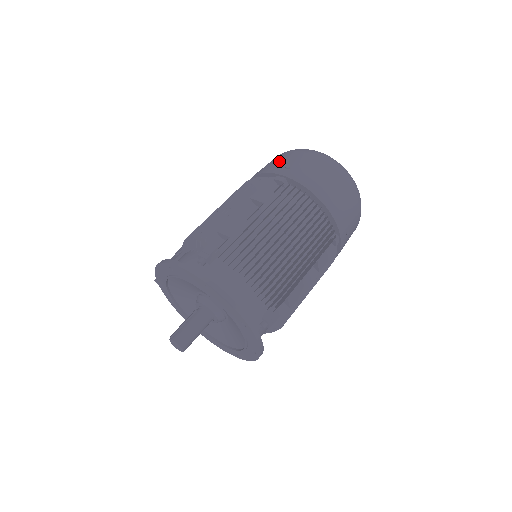
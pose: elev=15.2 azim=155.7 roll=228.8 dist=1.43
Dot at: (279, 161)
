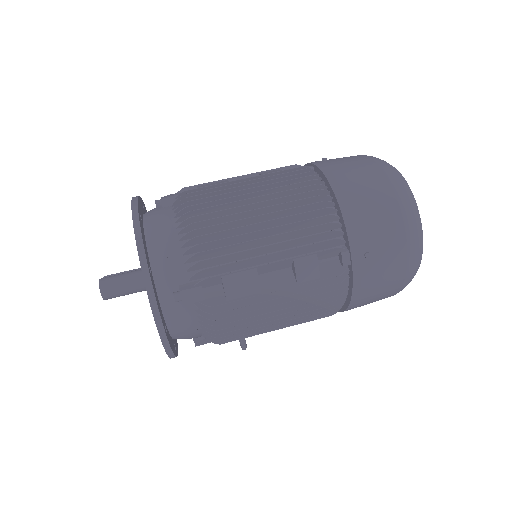
Dot at: occluded
